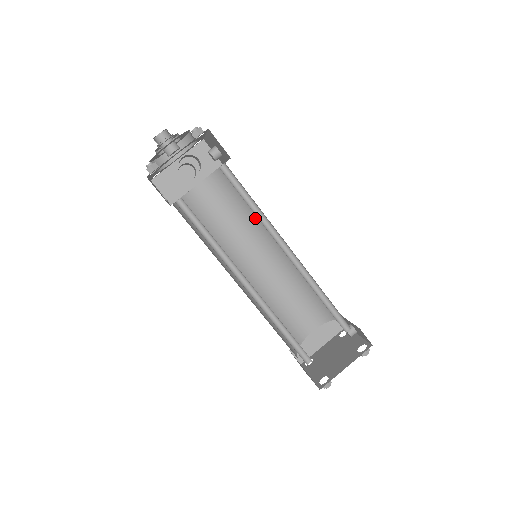
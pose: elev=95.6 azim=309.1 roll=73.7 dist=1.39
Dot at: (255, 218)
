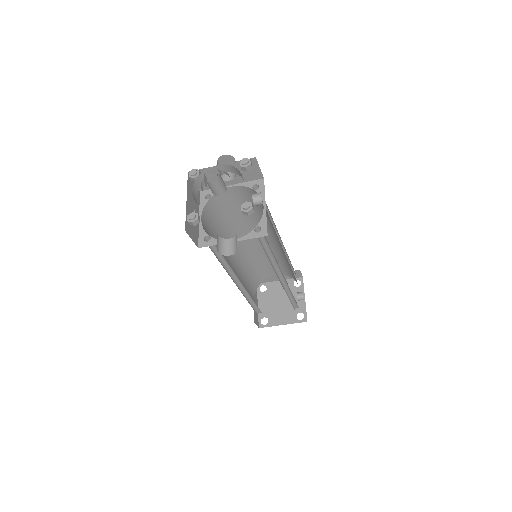
Dot at: (270, 225)
